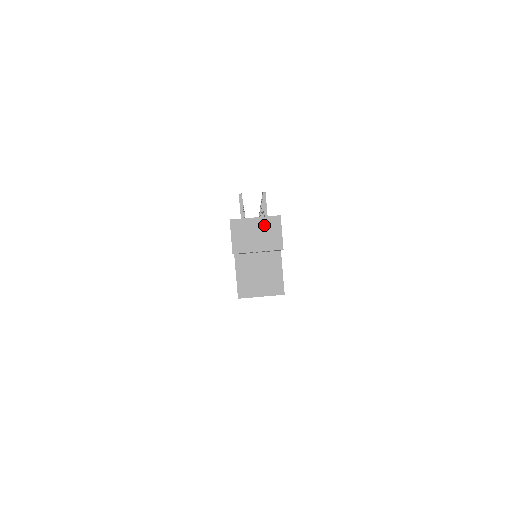
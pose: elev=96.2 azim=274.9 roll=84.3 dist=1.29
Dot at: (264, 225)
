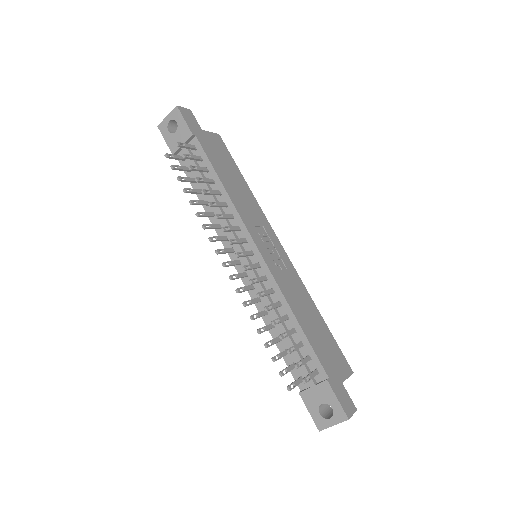
Dot at: (341, 421)
